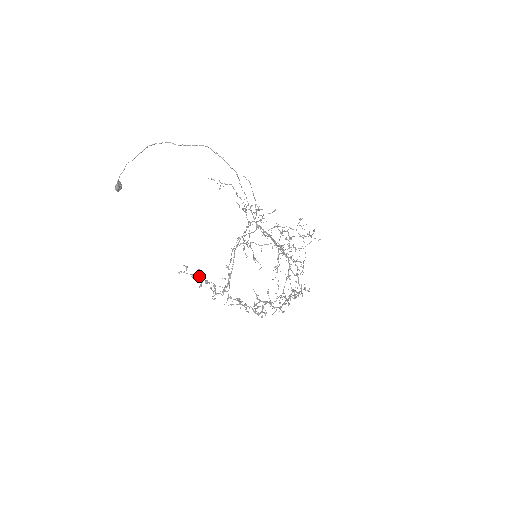
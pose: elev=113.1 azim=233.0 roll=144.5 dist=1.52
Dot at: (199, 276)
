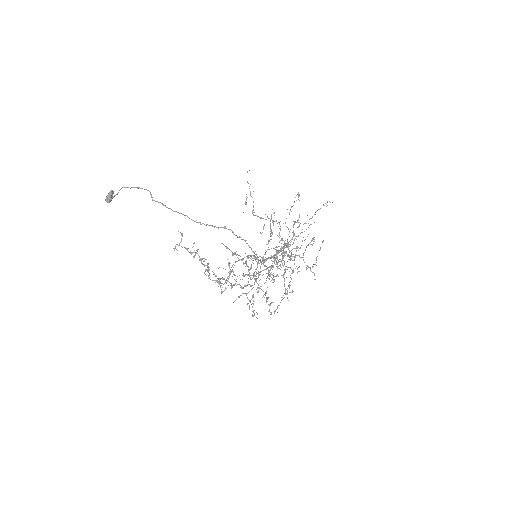
Dot at: occluded
